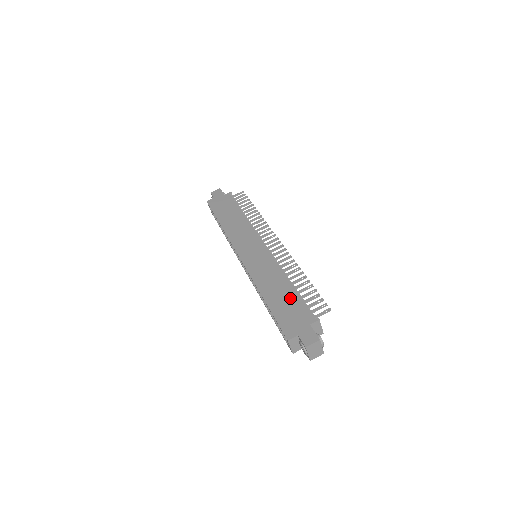
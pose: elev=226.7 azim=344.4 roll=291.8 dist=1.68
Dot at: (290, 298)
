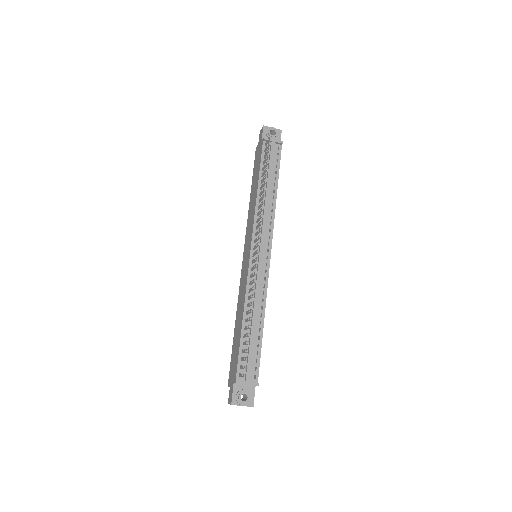
Dot at: (238, 341)
